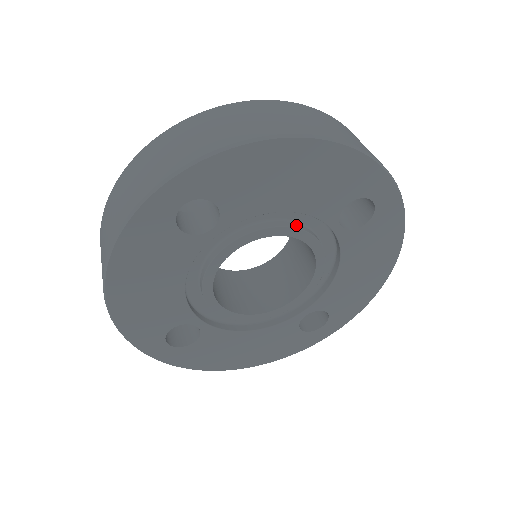
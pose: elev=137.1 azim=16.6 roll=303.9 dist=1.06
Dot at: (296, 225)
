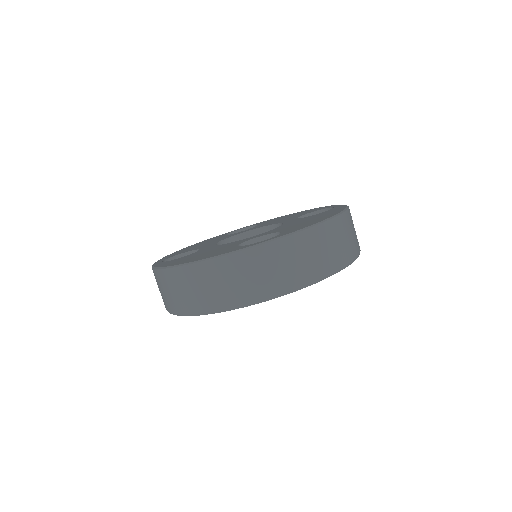
Dot at: occluded
